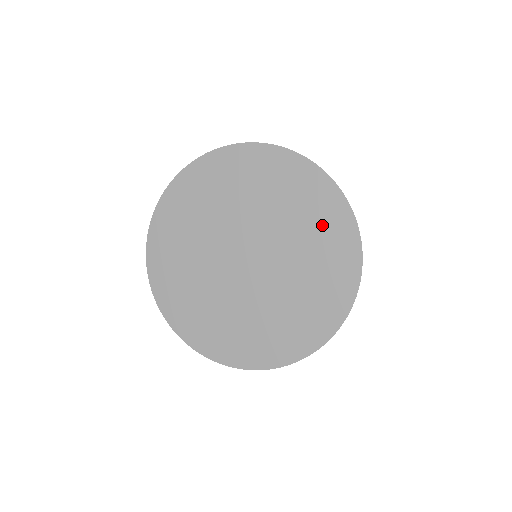
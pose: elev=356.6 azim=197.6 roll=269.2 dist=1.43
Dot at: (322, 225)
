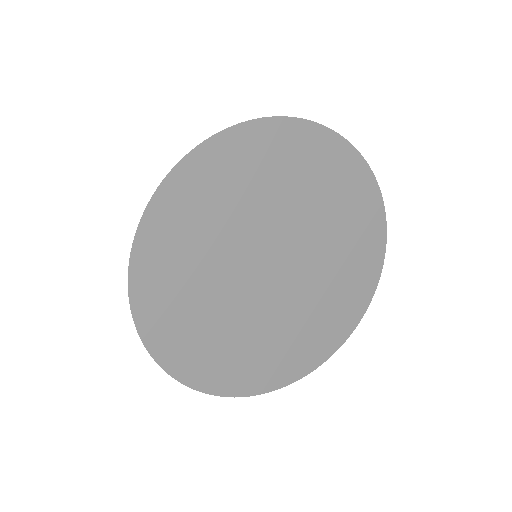
Dot at: (355, 215)
